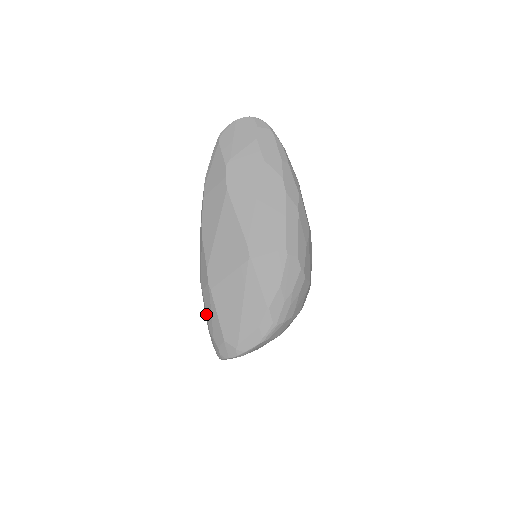
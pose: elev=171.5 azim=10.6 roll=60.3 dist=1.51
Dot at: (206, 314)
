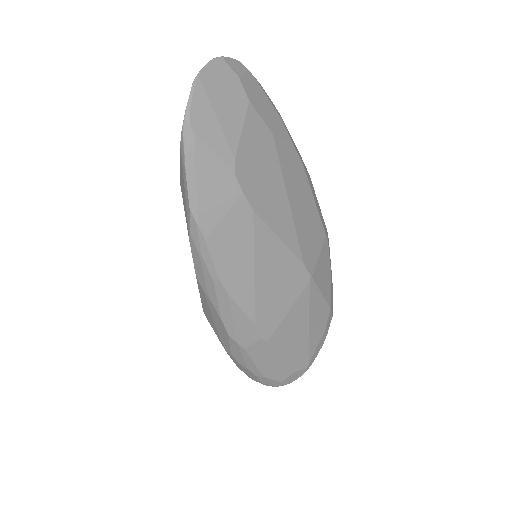
Dot at: (255, 365)
